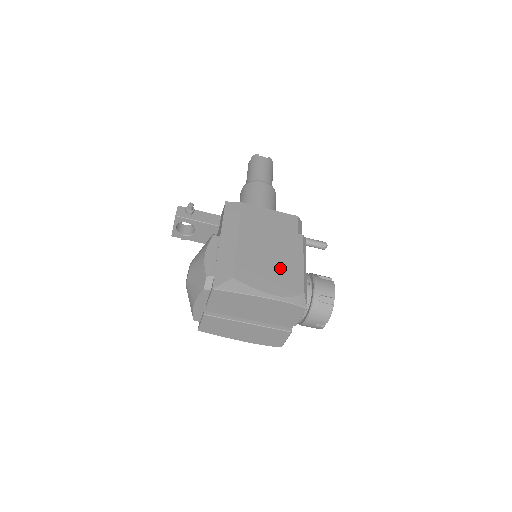
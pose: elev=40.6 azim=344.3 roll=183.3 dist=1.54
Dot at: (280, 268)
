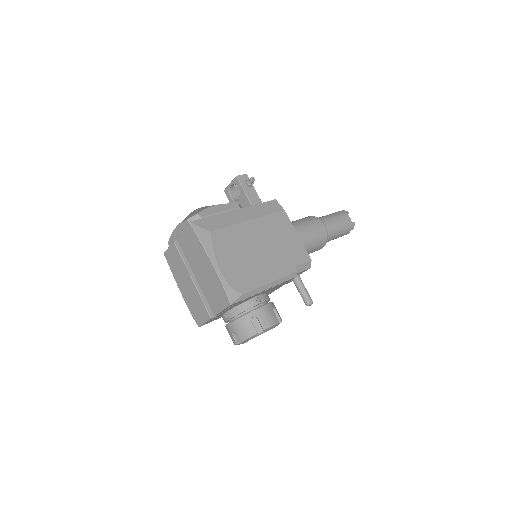
Dot at: (249, 265)
